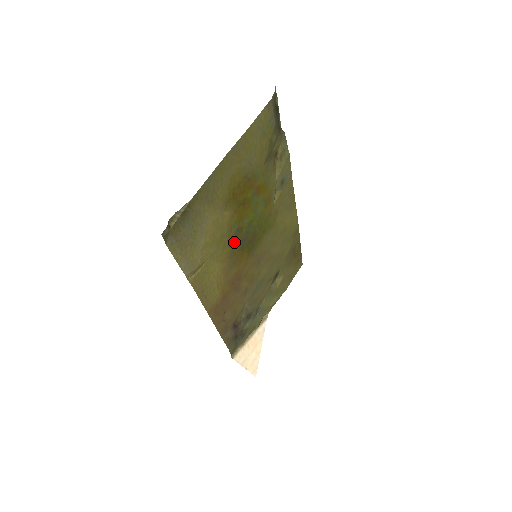
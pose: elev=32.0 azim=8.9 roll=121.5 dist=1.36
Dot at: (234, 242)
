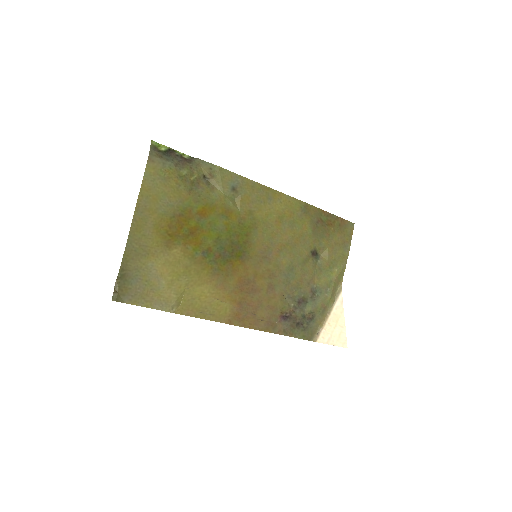
Dot at: (209, 263)
